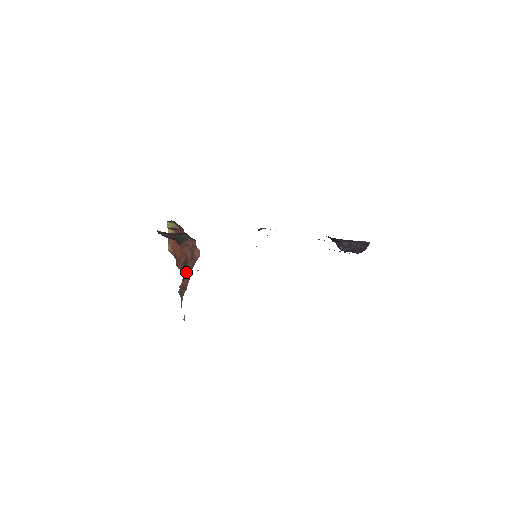
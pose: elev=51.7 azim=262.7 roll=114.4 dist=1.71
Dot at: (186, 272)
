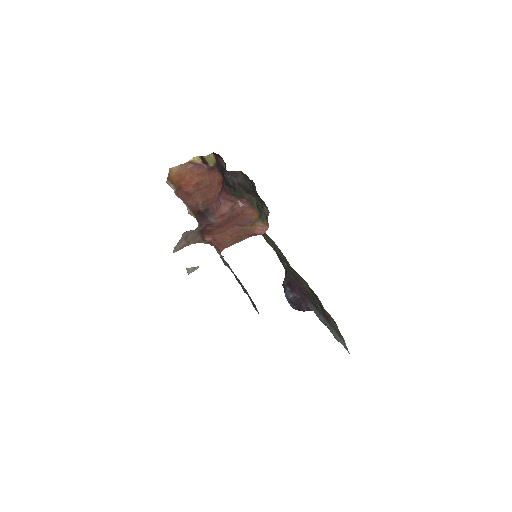
Dot at: (211, 223)
